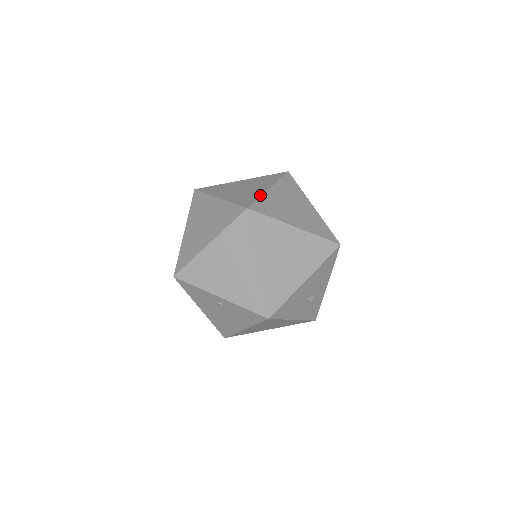
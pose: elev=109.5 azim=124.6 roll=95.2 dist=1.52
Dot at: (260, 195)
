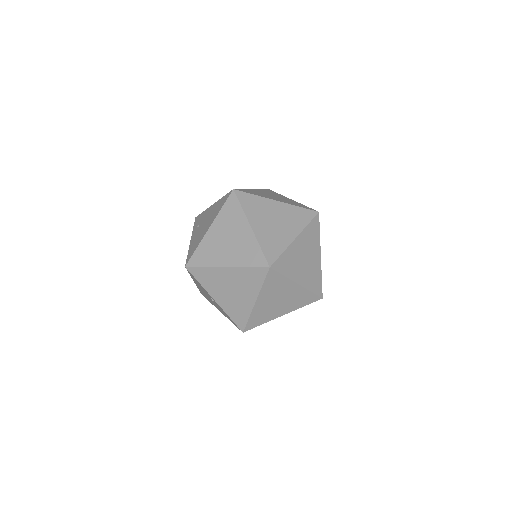
Dot at: (285, 248)
